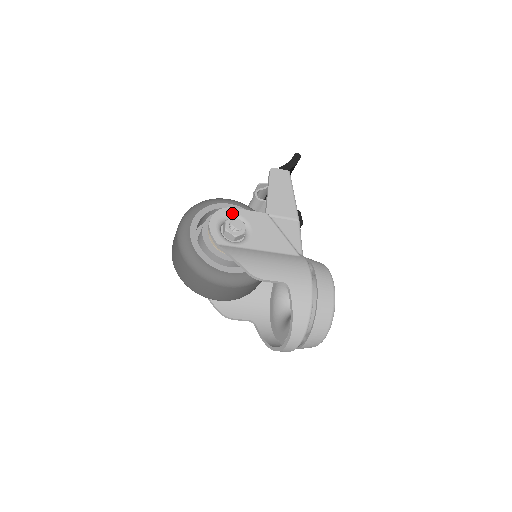
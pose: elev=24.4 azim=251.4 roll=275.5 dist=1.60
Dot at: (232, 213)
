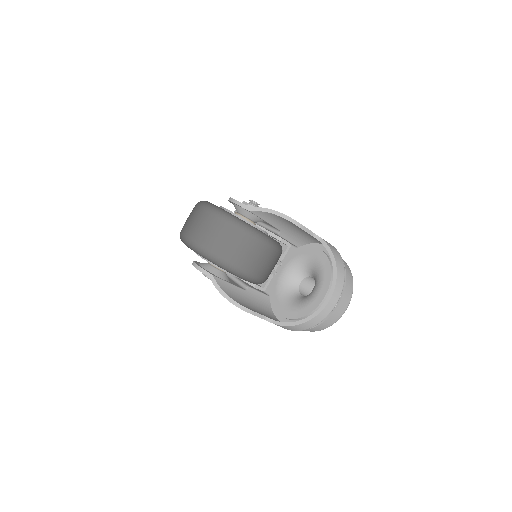
Dot at: occluded
